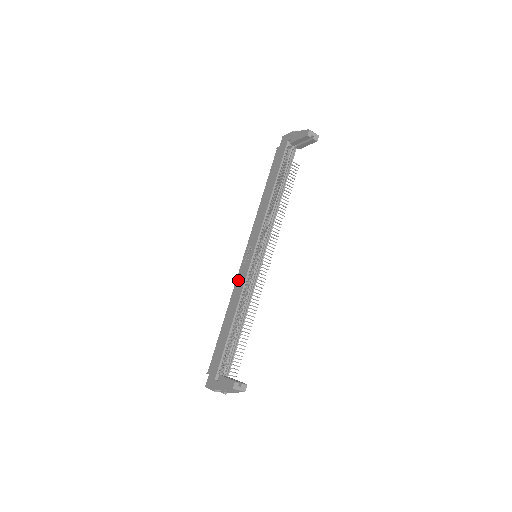
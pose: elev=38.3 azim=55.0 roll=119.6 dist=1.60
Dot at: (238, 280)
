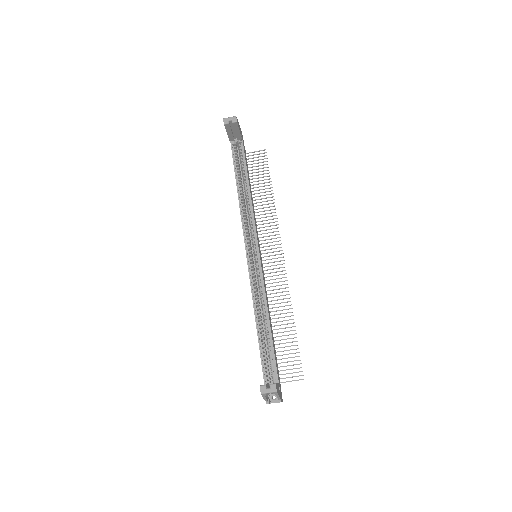
Dot at: occluded
